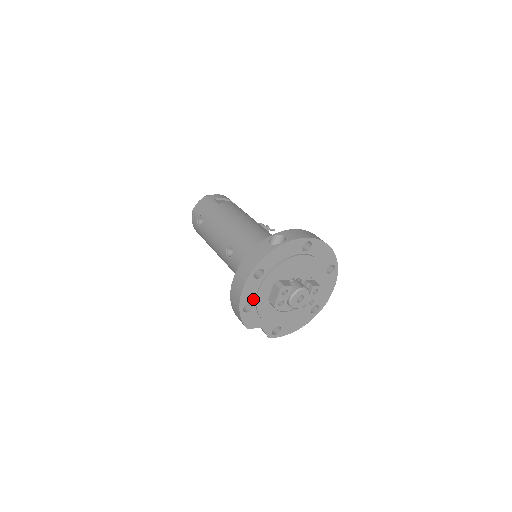
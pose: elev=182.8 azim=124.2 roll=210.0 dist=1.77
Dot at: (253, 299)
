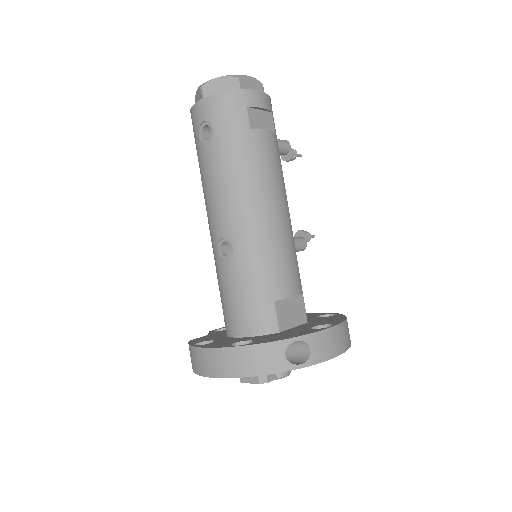
Dot at: occluded
